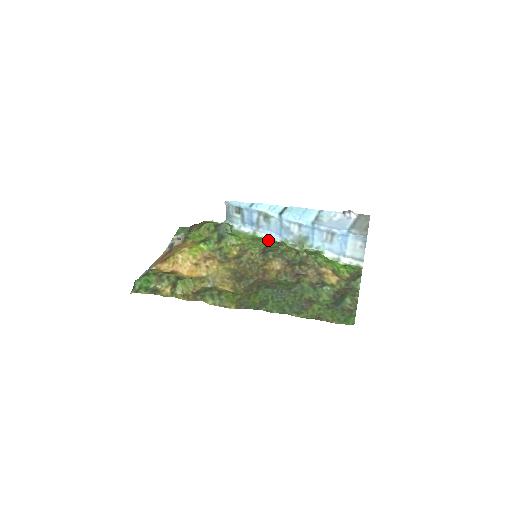
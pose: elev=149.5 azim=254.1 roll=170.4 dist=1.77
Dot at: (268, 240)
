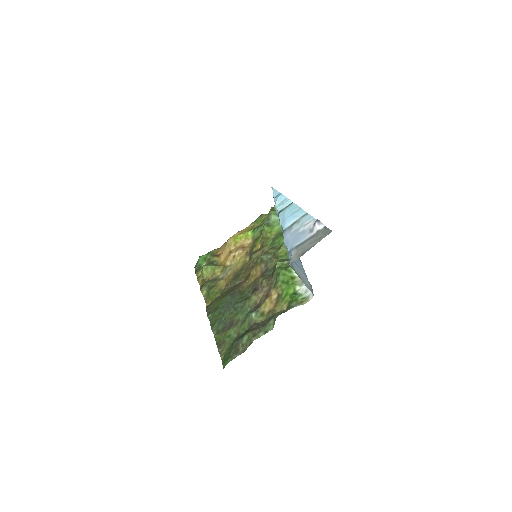
Dot at: occluded
